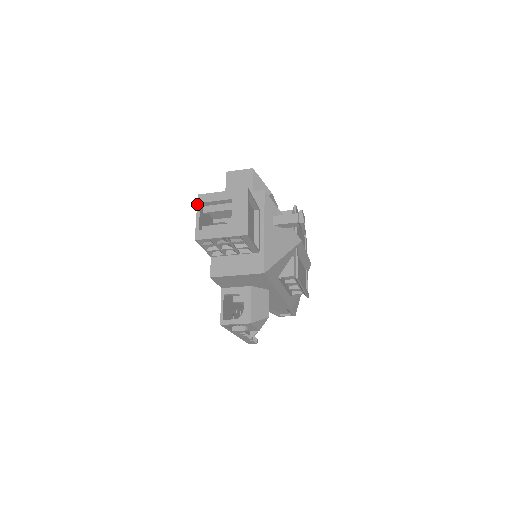
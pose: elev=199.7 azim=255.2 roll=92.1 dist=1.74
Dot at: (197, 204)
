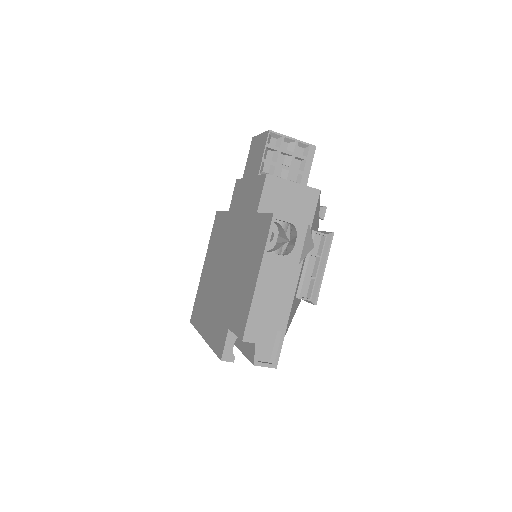
Dot at: (256, 136)
